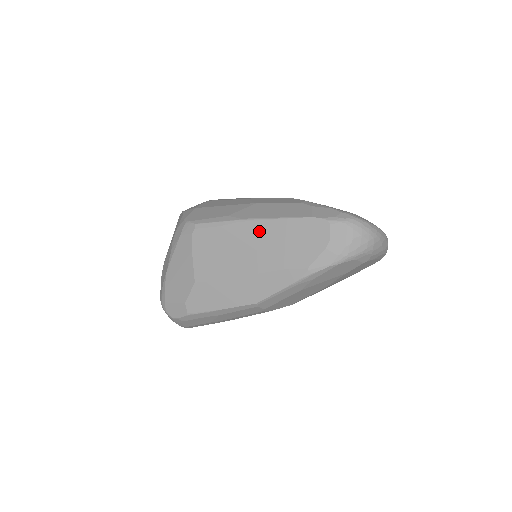
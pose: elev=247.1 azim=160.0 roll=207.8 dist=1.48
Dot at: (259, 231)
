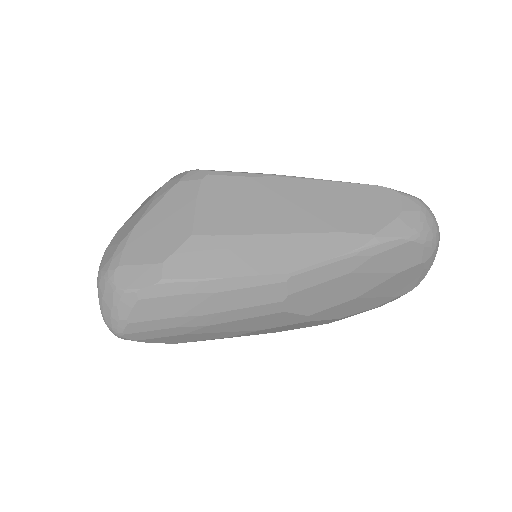
Dot at: (306, 189)
